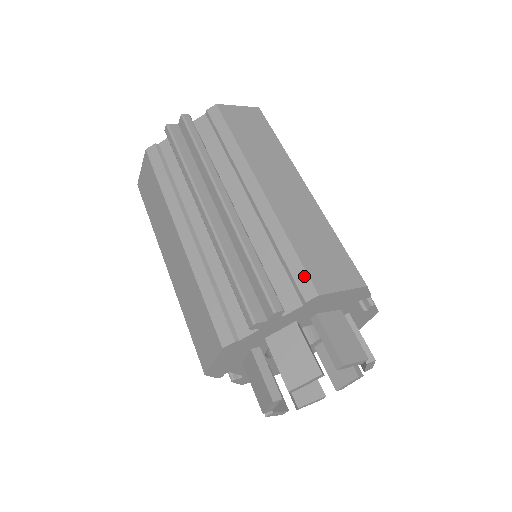
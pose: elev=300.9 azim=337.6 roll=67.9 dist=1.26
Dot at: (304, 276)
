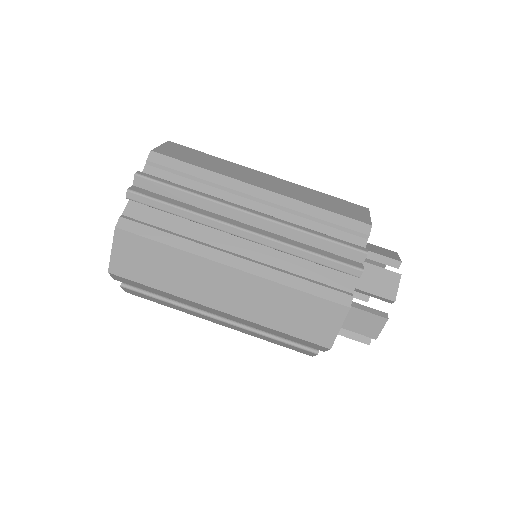
Dot at: (352, 222)
